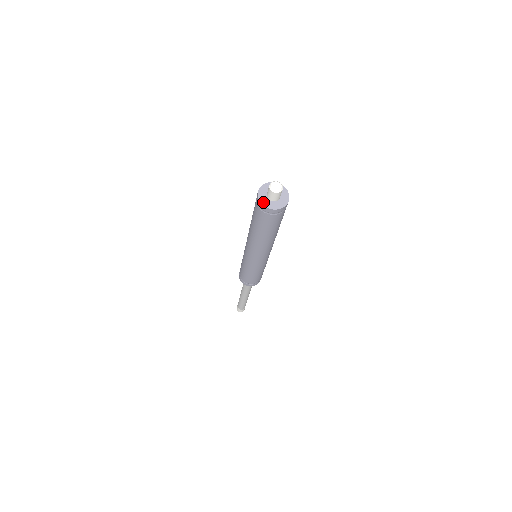
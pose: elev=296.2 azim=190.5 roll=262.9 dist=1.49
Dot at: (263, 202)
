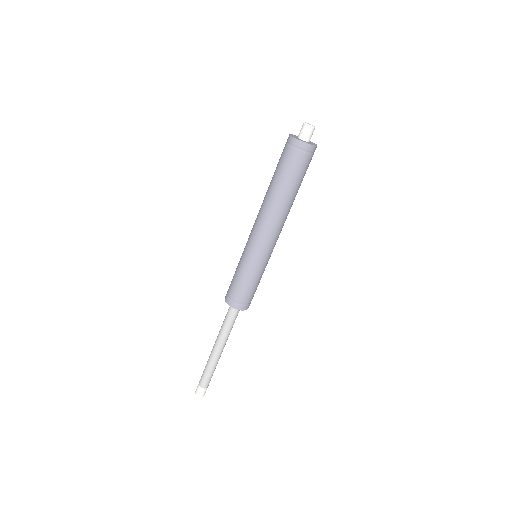
Dot at: (292, 135)
